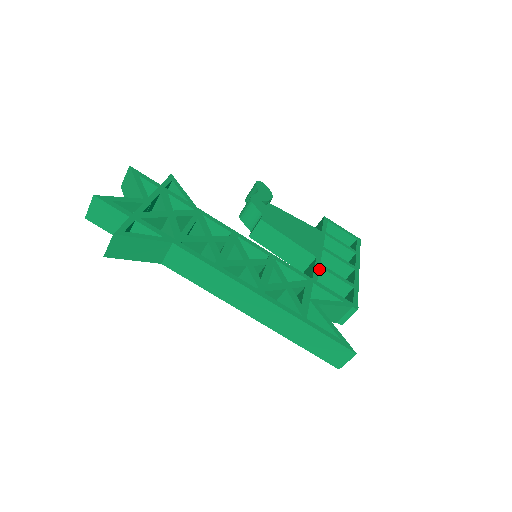
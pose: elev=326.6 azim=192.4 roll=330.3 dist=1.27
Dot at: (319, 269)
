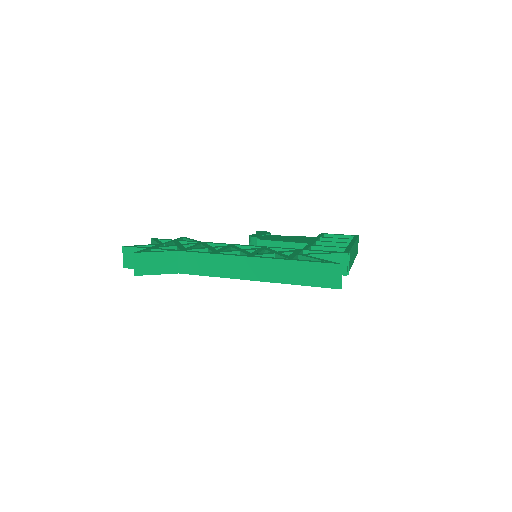
Dot at: (312, 248)
